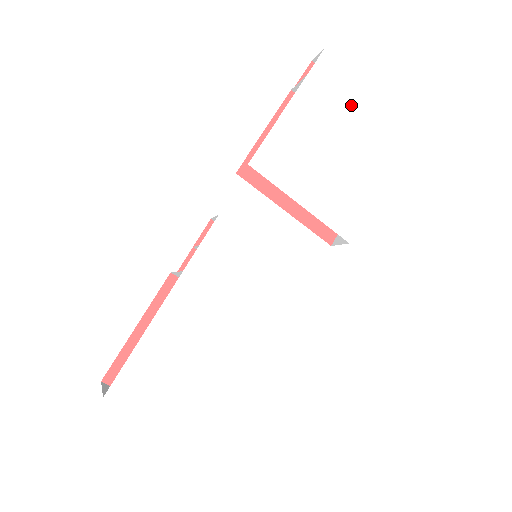
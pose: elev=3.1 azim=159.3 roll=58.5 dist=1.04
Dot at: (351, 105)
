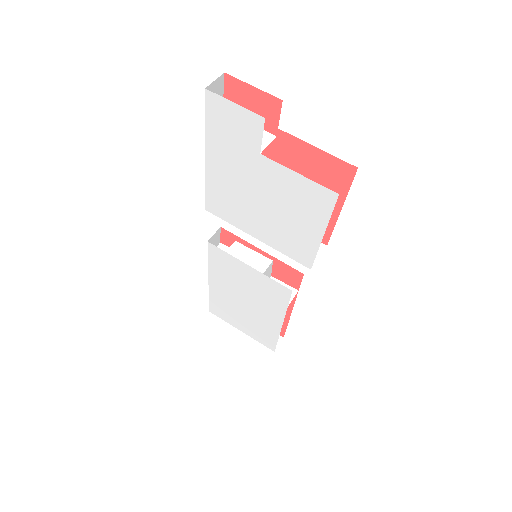
Dot at: (260, 146)
